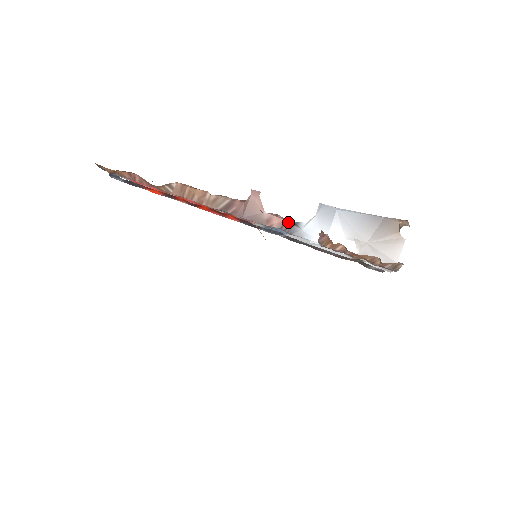
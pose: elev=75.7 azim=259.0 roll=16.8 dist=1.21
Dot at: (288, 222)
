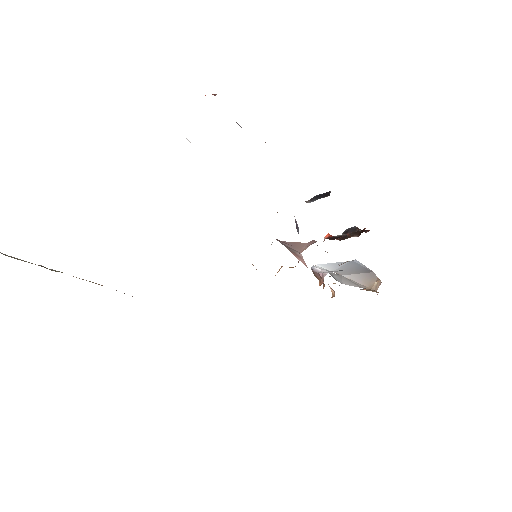
Dot at: occluded
